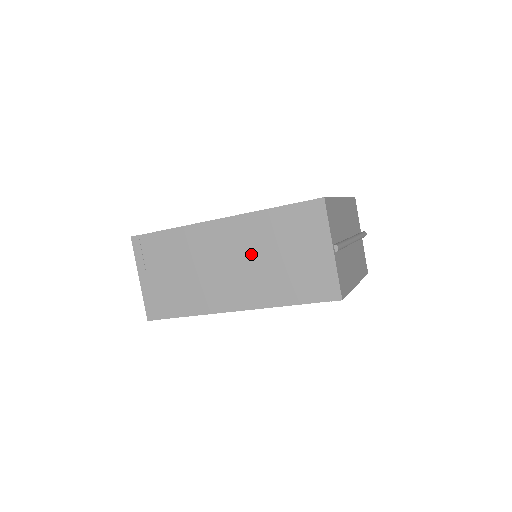
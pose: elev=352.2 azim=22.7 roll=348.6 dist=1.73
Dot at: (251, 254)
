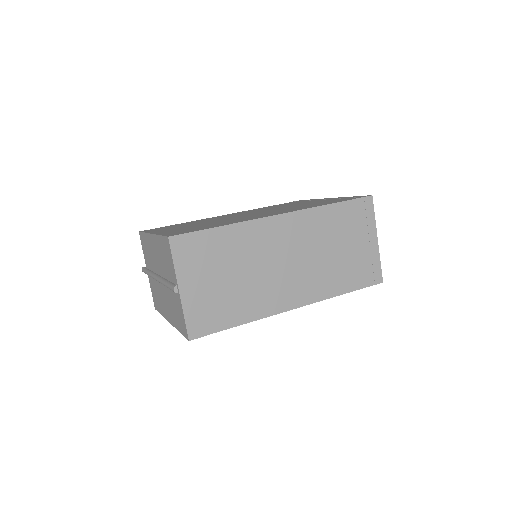
Dot at: (312, 249)
